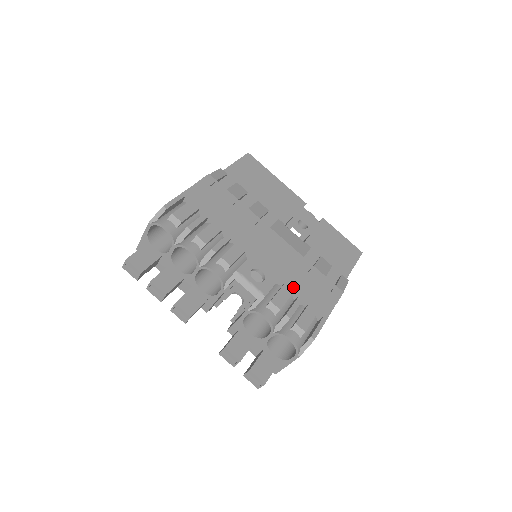
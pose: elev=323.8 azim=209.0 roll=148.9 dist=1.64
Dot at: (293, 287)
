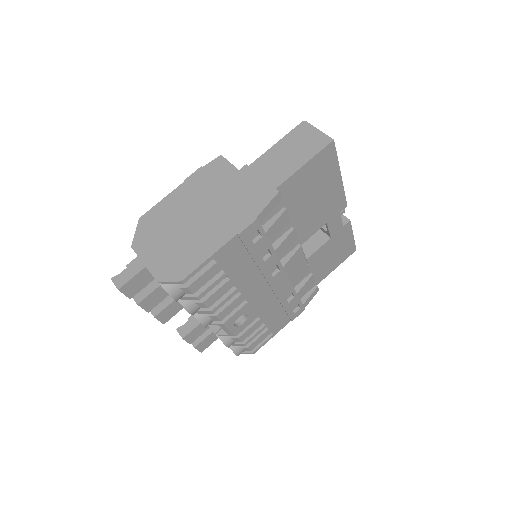
Dot at: (265, 320)
